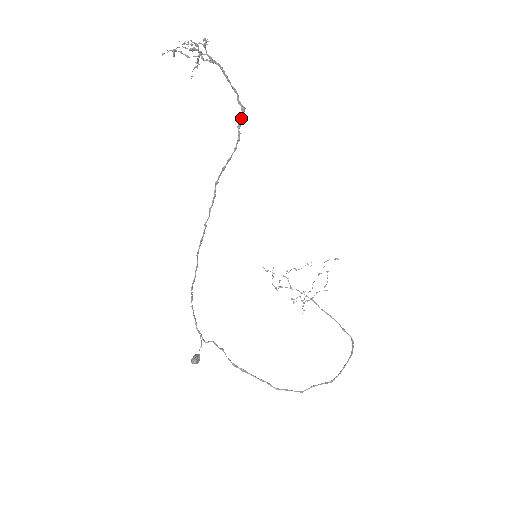
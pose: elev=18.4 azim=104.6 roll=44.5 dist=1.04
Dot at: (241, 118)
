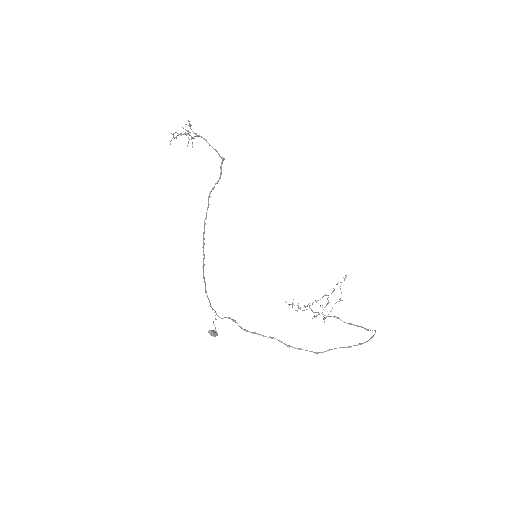
Dot at: (222, 162)
